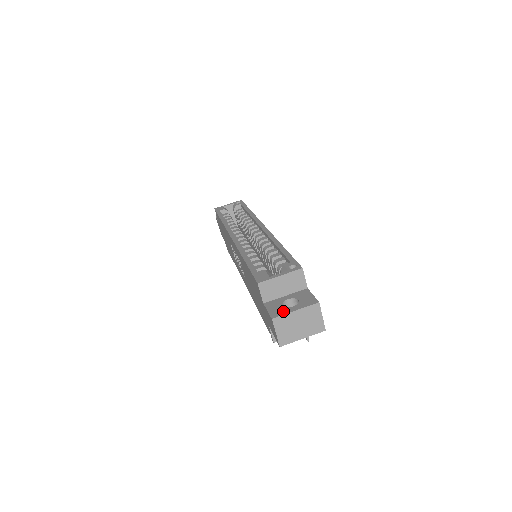
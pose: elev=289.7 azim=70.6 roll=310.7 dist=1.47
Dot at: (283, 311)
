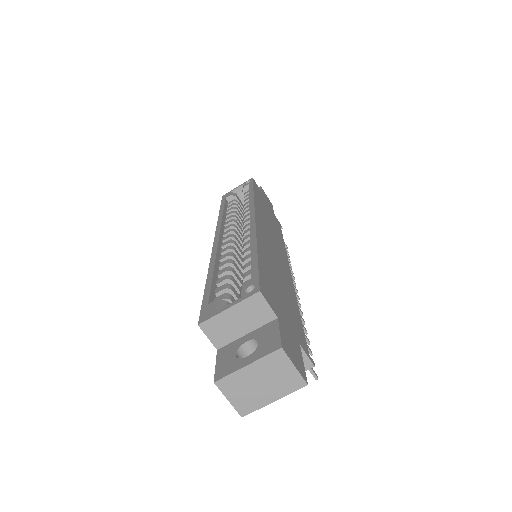
Dot at: (232, 367)
